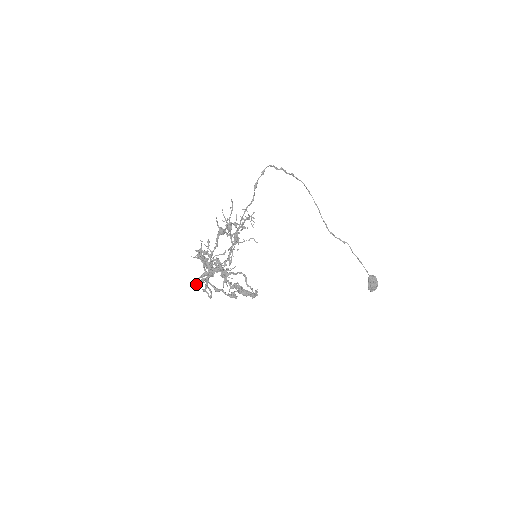
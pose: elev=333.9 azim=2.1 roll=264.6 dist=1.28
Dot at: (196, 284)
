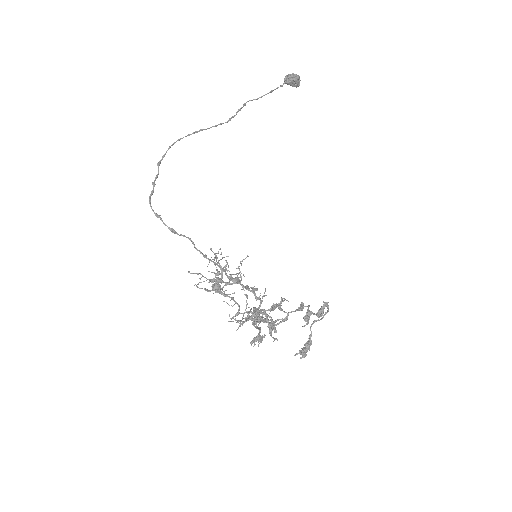
Dot at: (274, 340)
